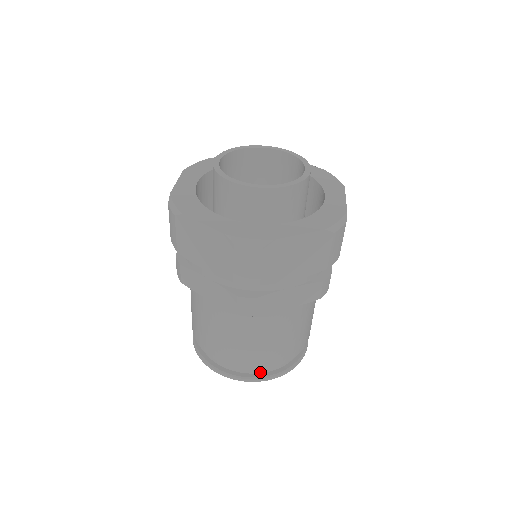
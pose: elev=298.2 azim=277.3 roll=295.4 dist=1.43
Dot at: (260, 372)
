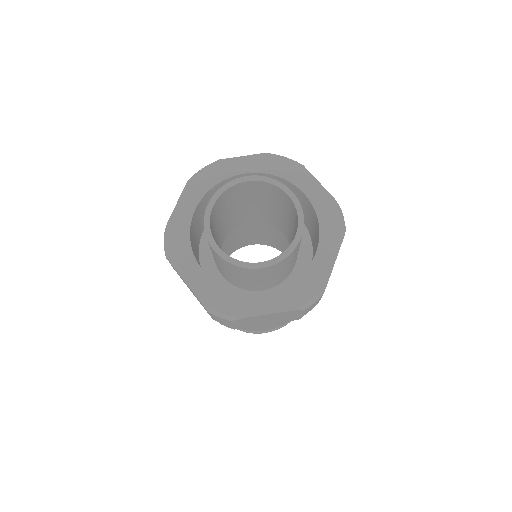
Dot at: occluded
